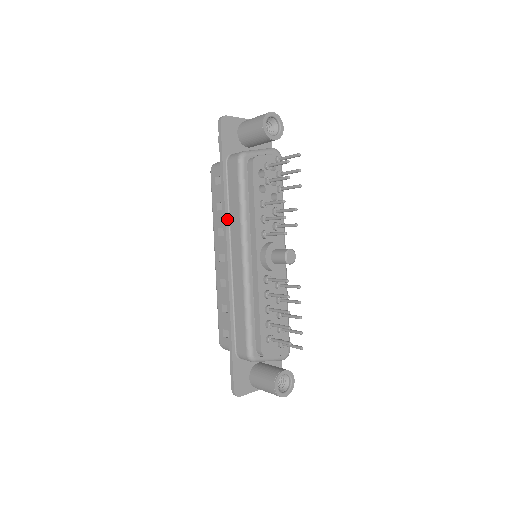
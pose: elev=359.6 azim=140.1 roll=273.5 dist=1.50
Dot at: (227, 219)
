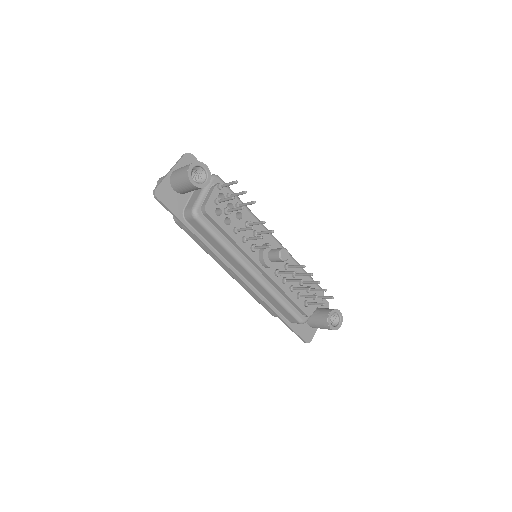
Dot at: (219, 256)
